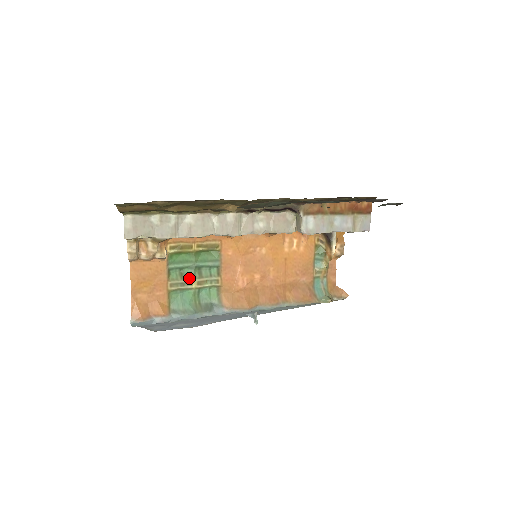
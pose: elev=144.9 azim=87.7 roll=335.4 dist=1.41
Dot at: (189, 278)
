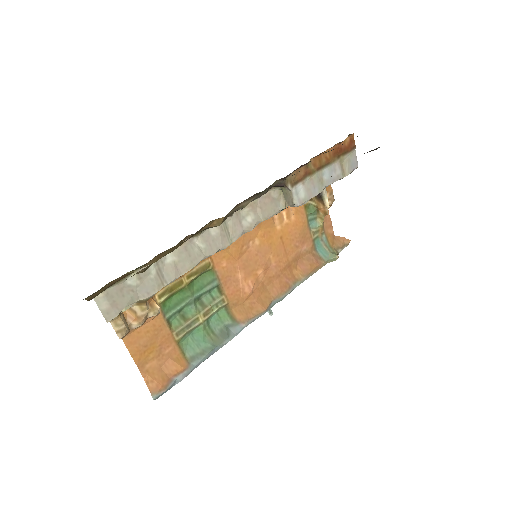
Dot at: (193, 316)
